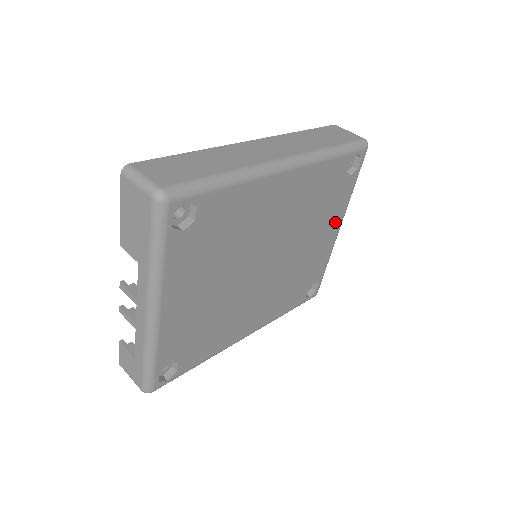
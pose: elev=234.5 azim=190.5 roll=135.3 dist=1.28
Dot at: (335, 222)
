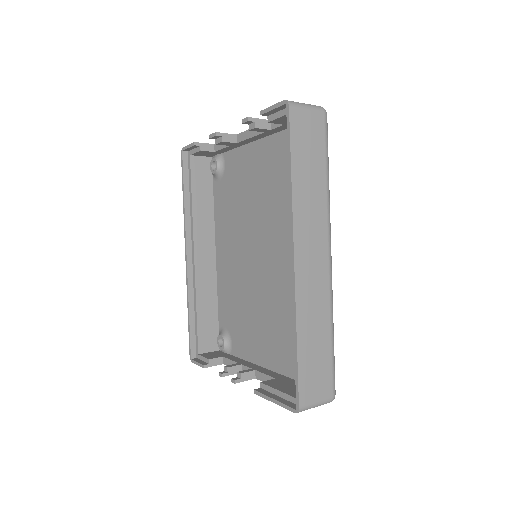
Dot at: occluded
